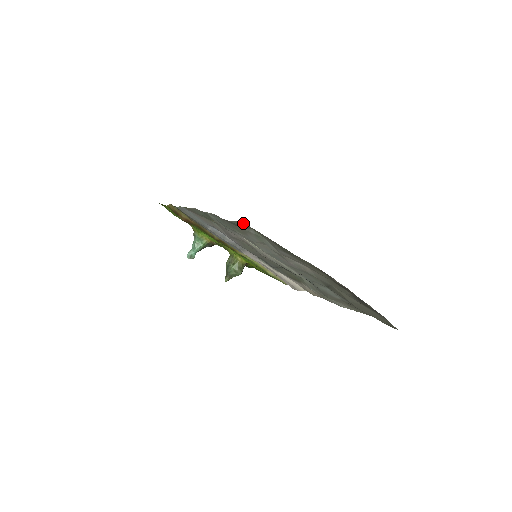
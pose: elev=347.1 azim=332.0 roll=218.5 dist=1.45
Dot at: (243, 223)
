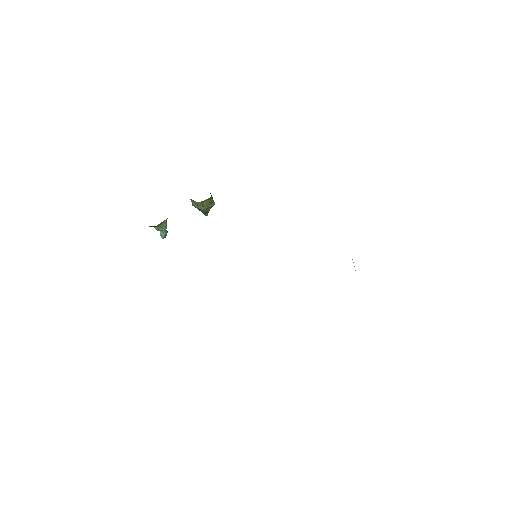
Dot at: occluded
